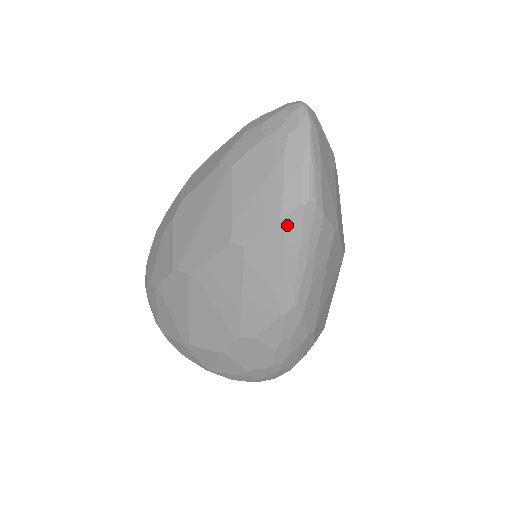
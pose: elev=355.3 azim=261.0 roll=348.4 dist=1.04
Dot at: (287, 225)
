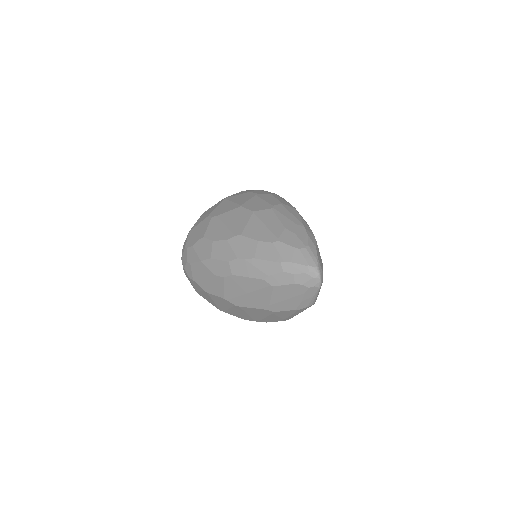
Dot at: (298, 311)
